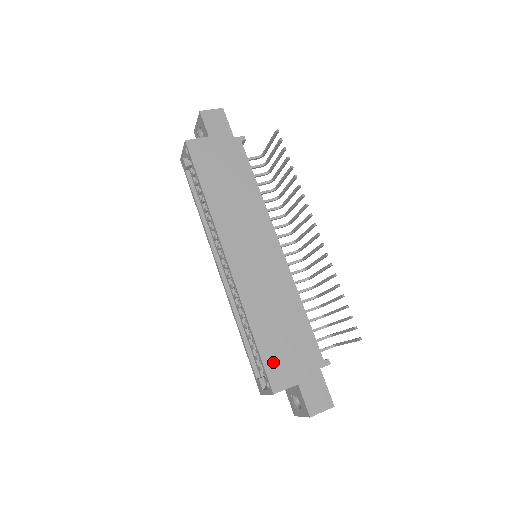
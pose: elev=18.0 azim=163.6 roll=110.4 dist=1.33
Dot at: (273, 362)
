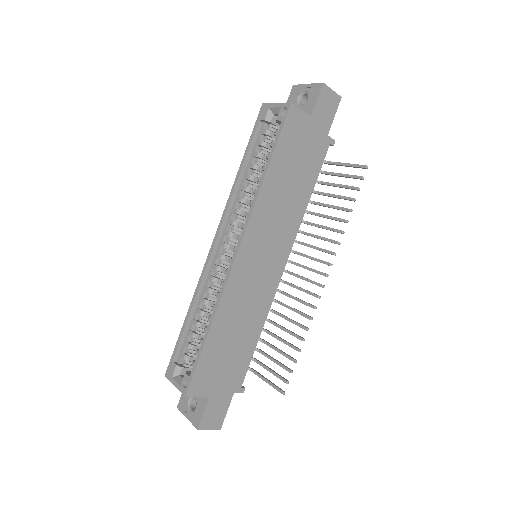
Dot at: (205, 368)
